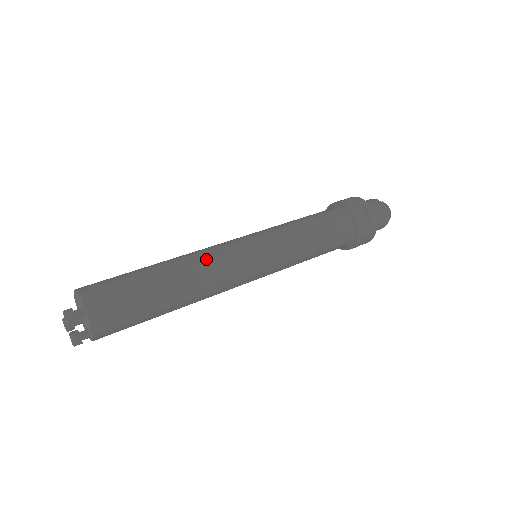
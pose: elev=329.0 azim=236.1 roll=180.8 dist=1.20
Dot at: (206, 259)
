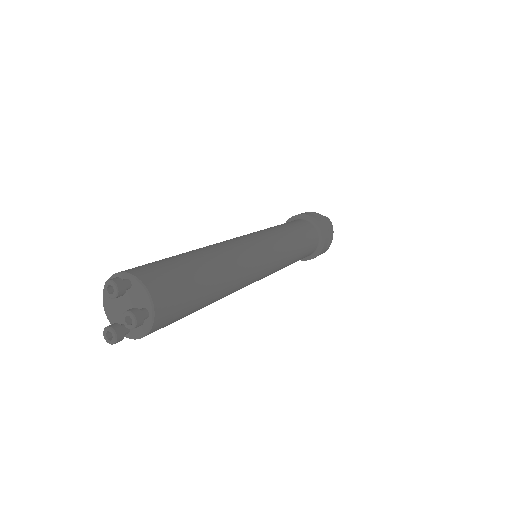
Dot at: (216, 243)
